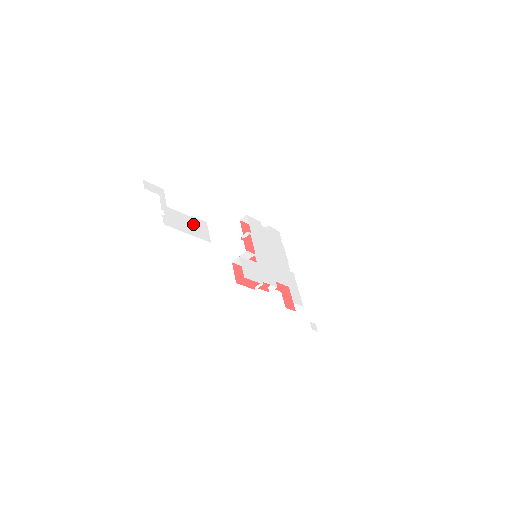
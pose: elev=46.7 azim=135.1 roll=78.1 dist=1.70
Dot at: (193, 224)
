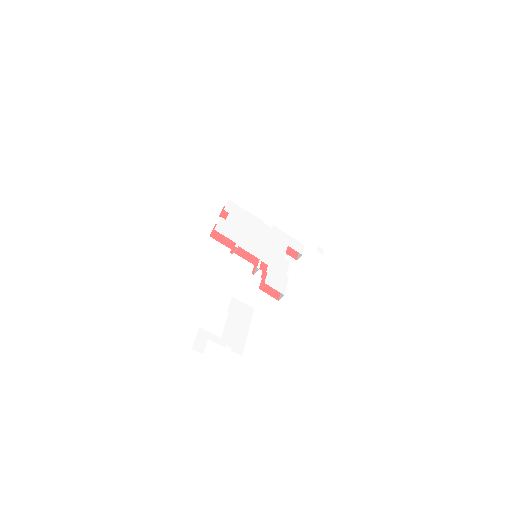
Dot at: (236, 317)
